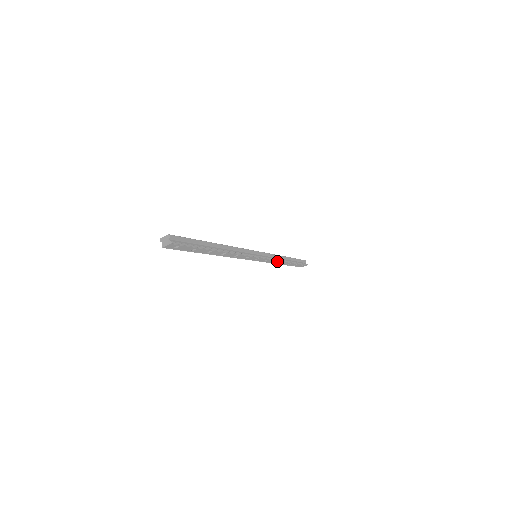
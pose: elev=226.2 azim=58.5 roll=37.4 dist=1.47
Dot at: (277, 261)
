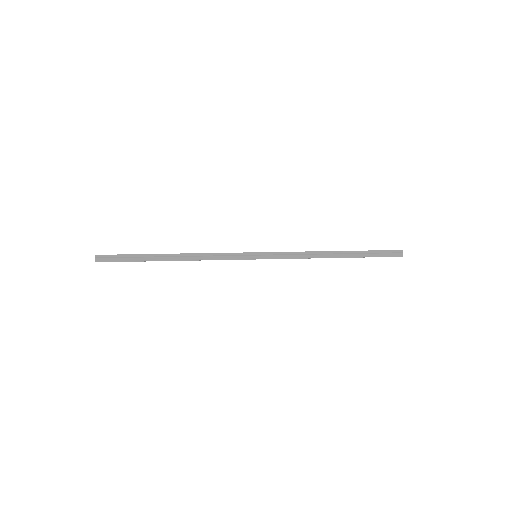
Dot at: (307, 258)
